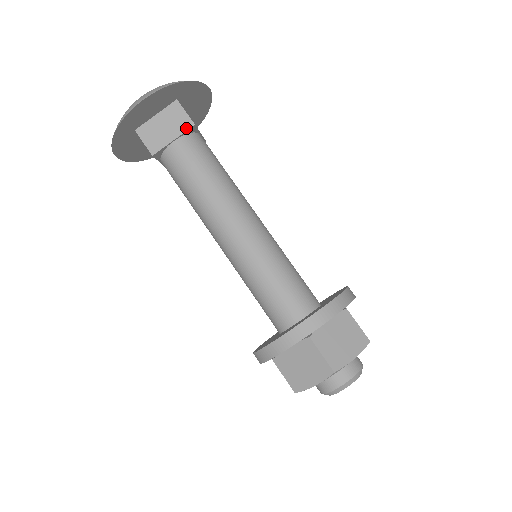
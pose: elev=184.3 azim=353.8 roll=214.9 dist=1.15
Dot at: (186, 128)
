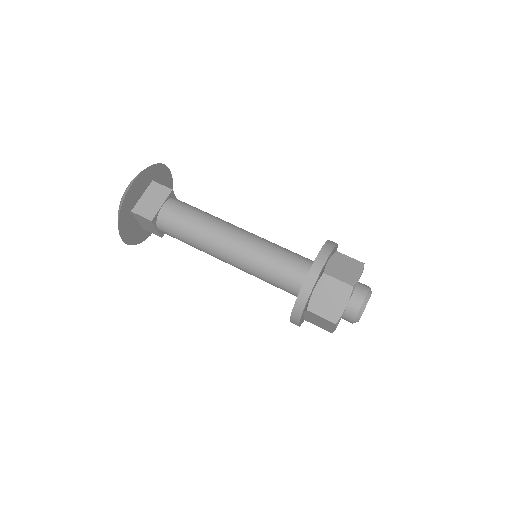
Dot at: (167, 194)
